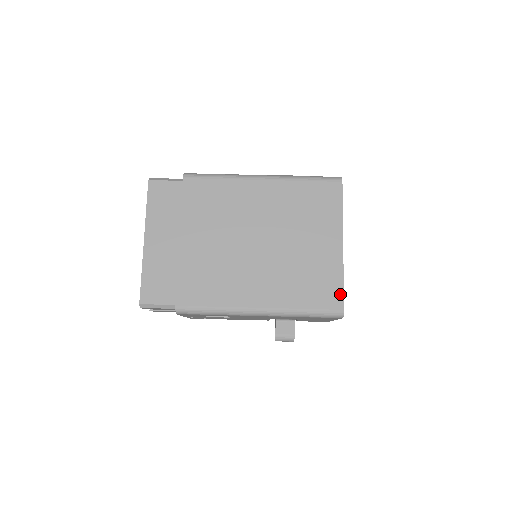
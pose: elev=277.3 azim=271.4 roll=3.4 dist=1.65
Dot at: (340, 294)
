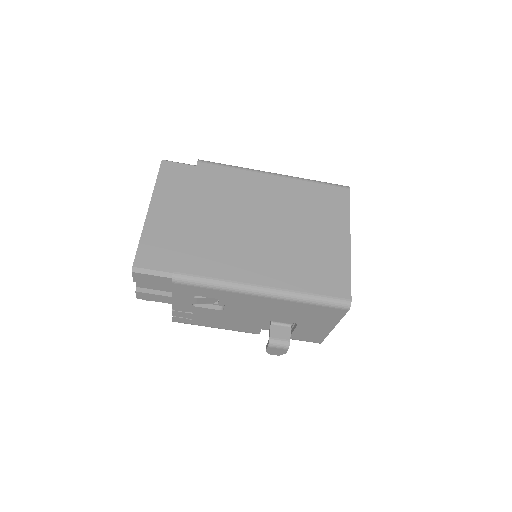
Dot at: (347, 284)
